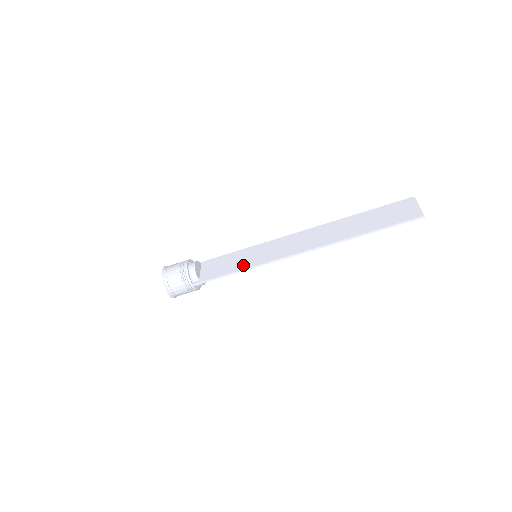
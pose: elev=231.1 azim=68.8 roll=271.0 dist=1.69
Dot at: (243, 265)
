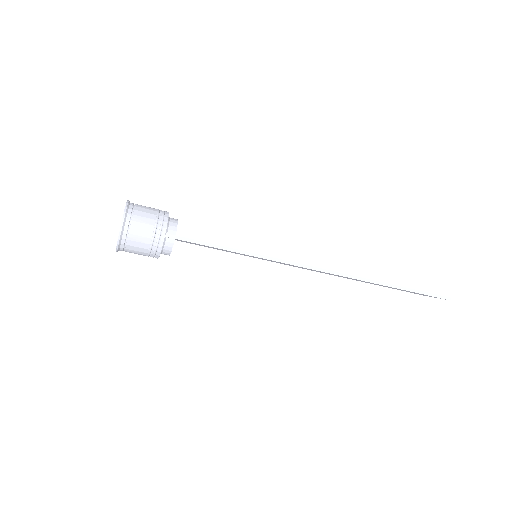
Dot at: occluded
